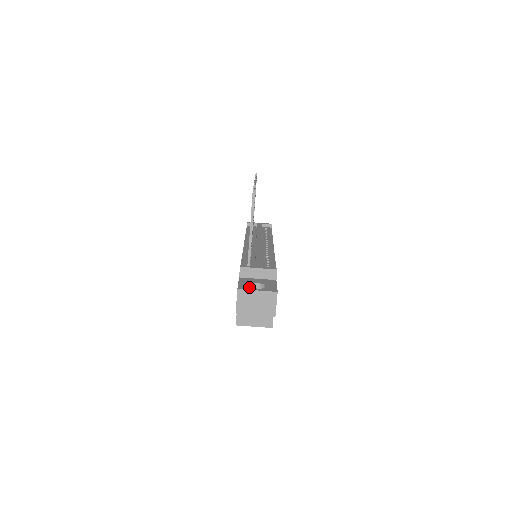
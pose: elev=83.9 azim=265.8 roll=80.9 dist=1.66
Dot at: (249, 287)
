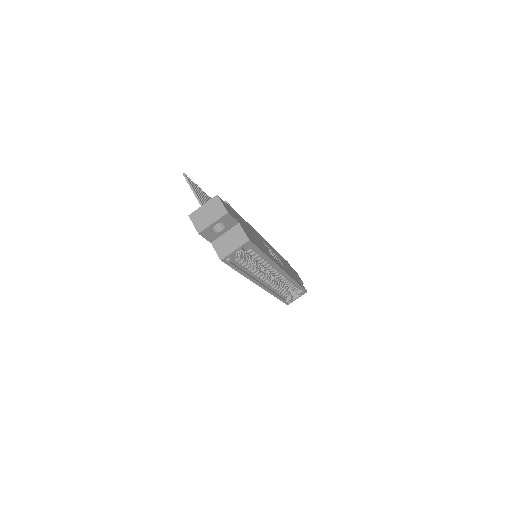
Dot at: occluded
